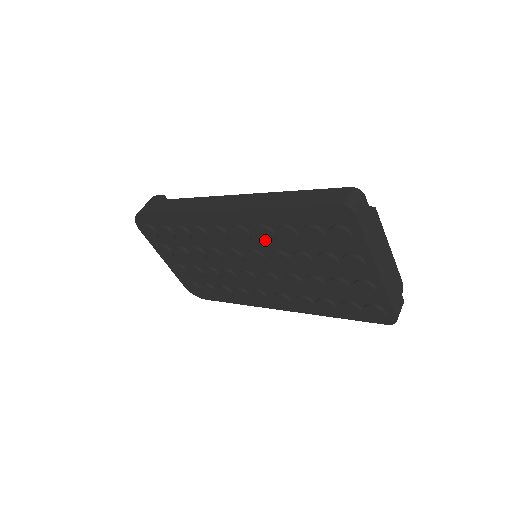
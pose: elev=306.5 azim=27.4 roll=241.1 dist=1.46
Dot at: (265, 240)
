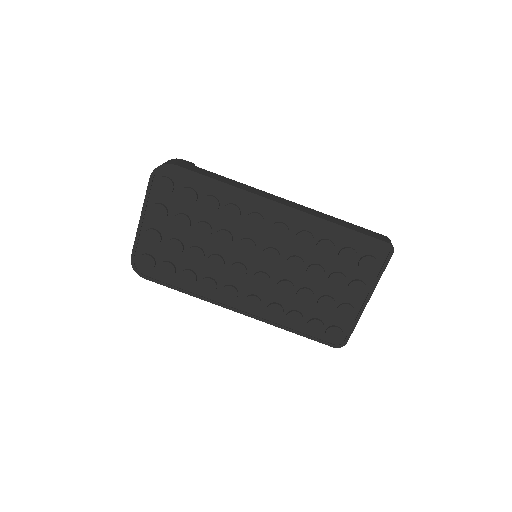
Dot at: (300, 244)
